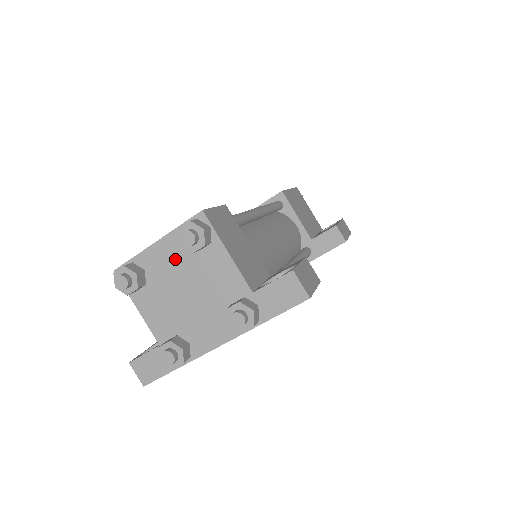
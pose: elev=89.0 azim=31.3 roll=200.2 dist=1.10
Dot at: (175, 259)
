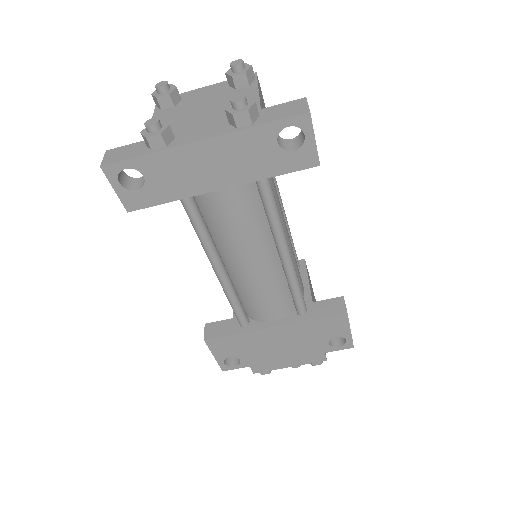
Dot at: (212, 94)
